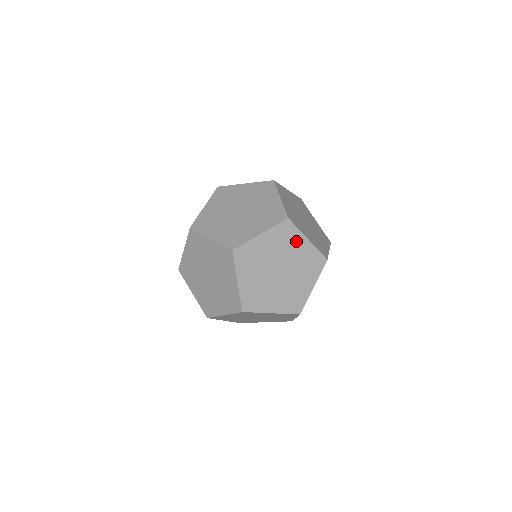
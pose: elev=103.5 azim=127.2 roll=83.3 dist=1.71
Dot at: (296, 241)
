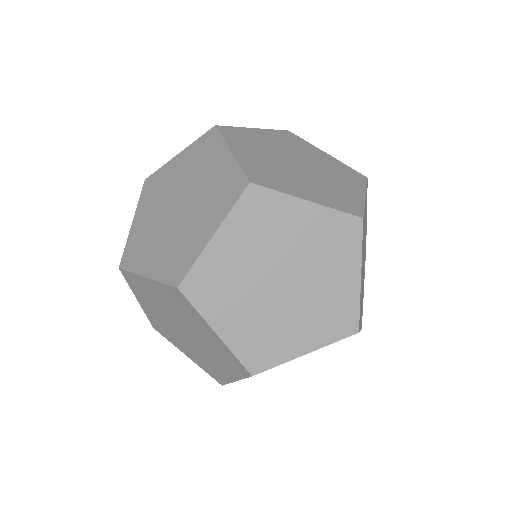
Dot at: (366, 215)
